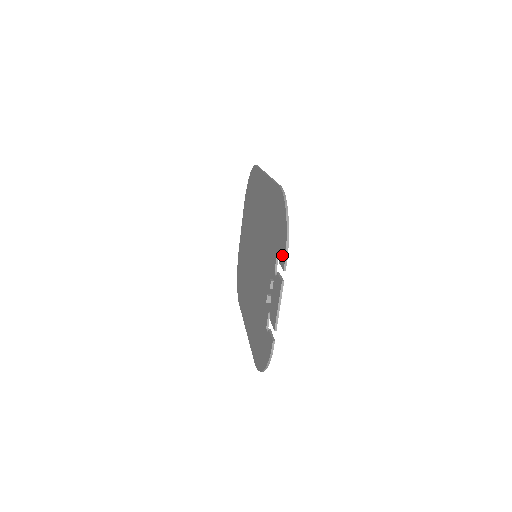
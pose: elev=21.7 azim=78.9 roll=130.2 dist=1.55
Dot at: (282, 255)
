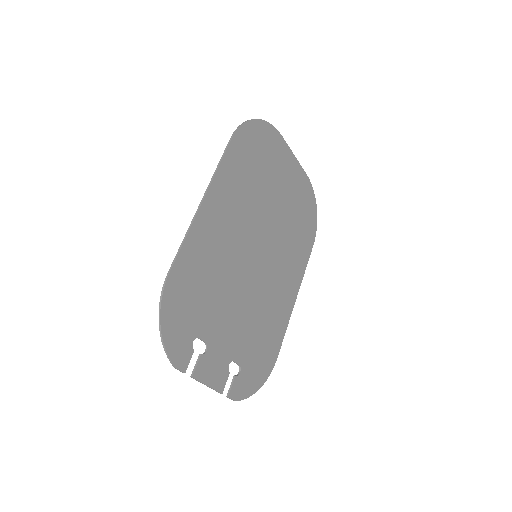
Dot at: (181, 356)
